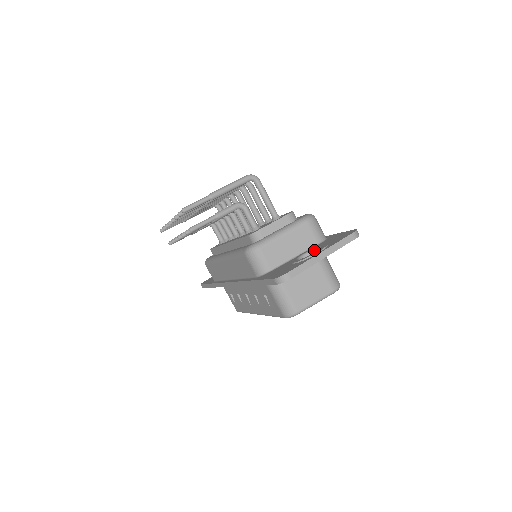
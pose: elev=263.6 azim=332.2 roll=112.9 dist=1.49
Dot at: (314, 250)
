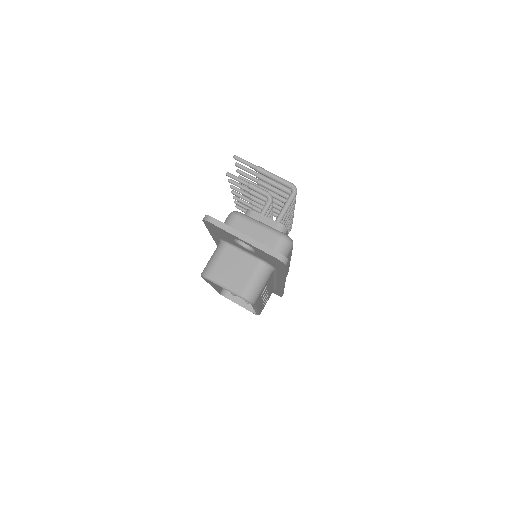
Dot at: occluded
